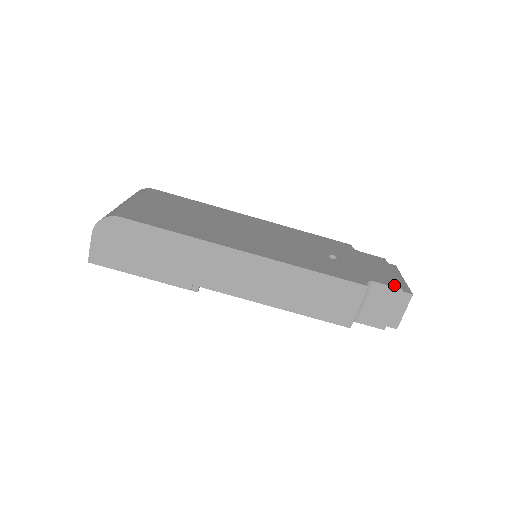
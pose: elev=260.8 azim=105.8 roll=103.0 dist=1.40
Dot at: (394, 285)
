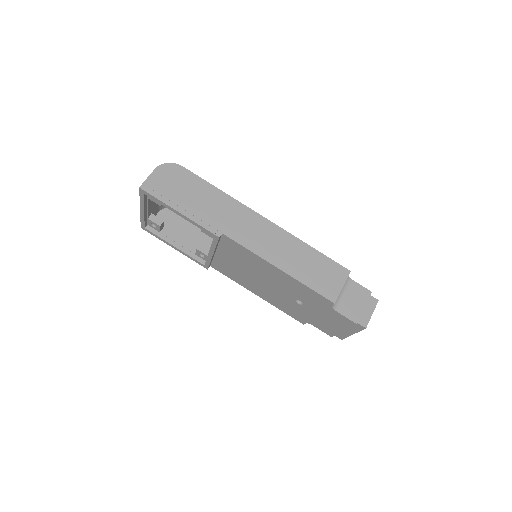
Dot at: (365, 289)
